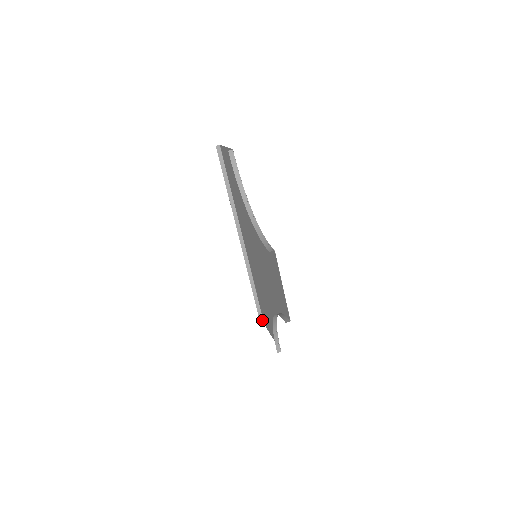
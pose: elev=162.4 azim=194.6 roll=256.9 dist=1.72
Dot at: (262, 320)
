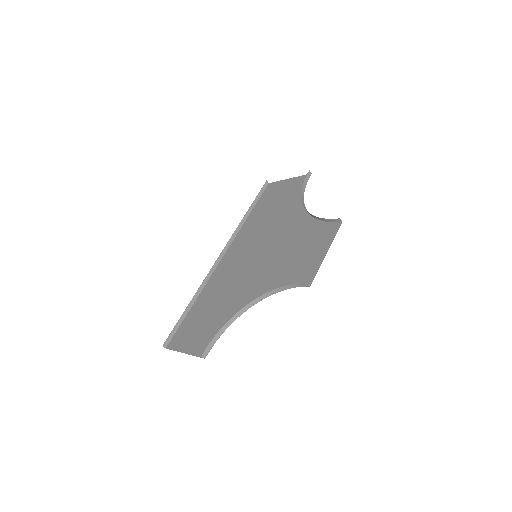
Dot at: (169, 341)
